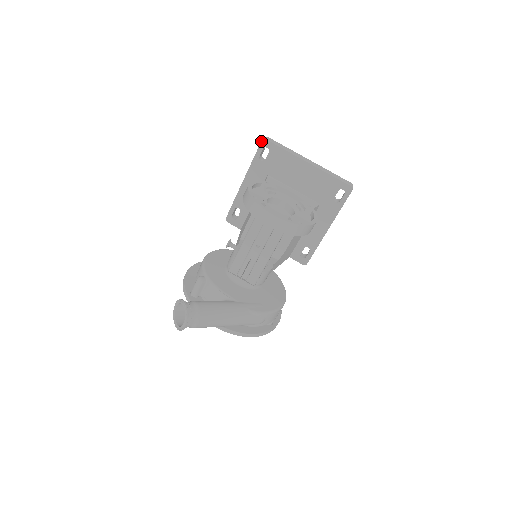
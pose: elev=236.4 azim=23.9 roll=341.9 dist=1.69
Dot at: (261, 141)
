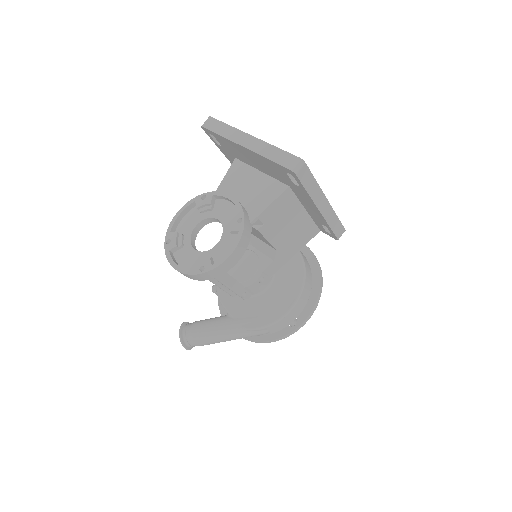
Dot at: (202, 128)
